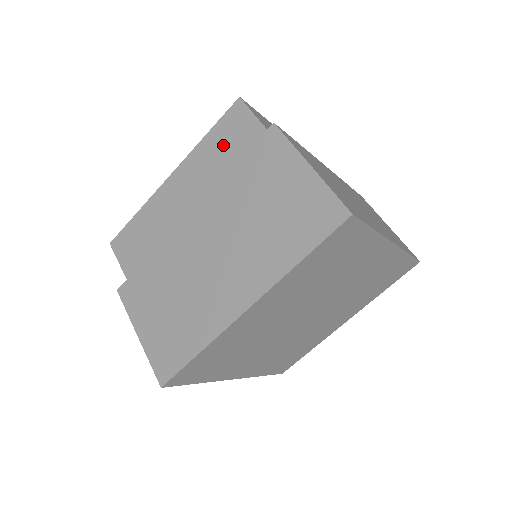
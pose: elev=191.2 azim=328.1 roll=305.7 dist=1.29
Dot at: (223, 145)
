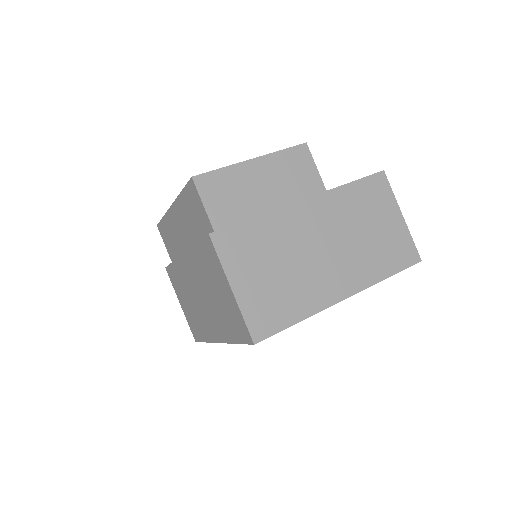
Dot at: (191, 212)
